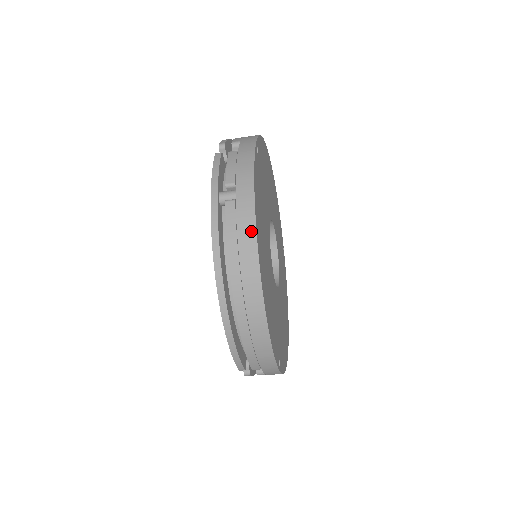
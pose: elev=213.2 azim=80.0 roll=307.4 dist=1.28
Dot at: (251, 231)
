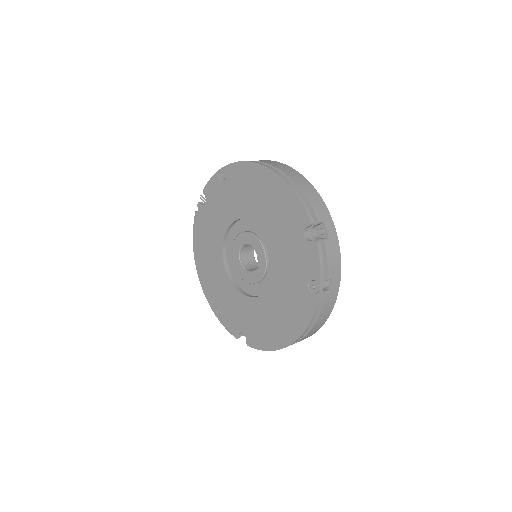
Dot at: (331, 310)
